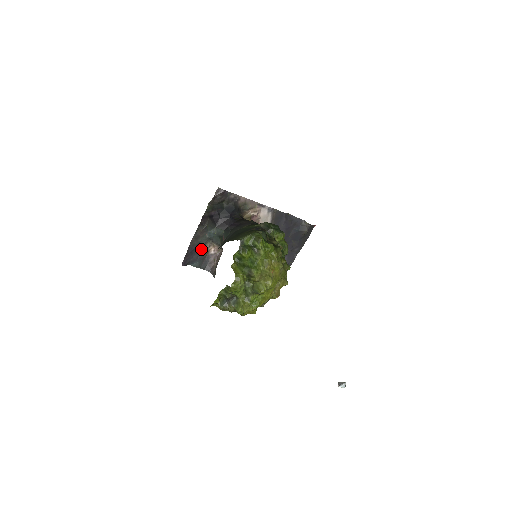
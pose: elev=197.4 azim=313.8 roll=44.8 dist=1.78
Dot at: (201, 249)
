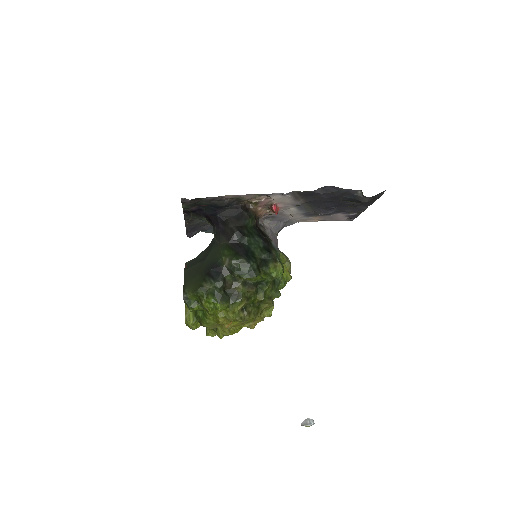
Dot at: (205, 224)
